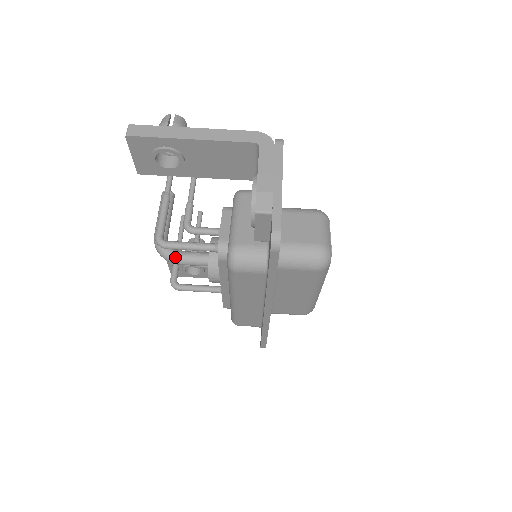
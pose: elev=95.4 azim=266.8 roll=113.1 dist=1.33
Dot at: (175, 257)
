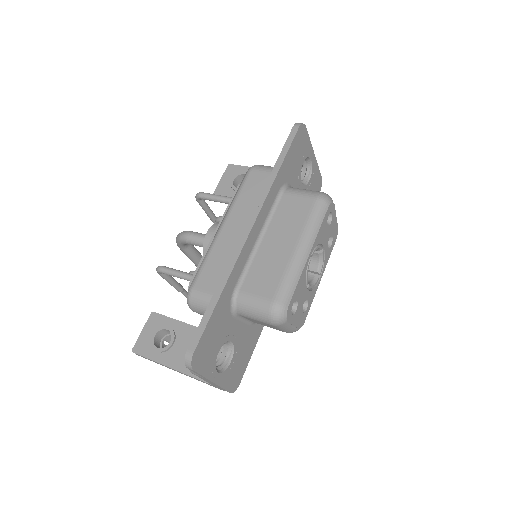
Dot at: (190, 231)
